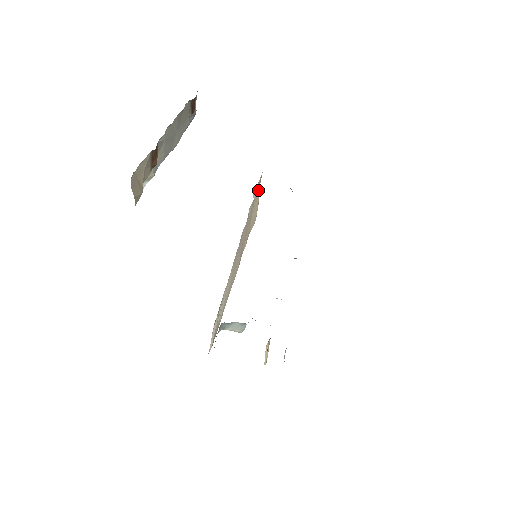
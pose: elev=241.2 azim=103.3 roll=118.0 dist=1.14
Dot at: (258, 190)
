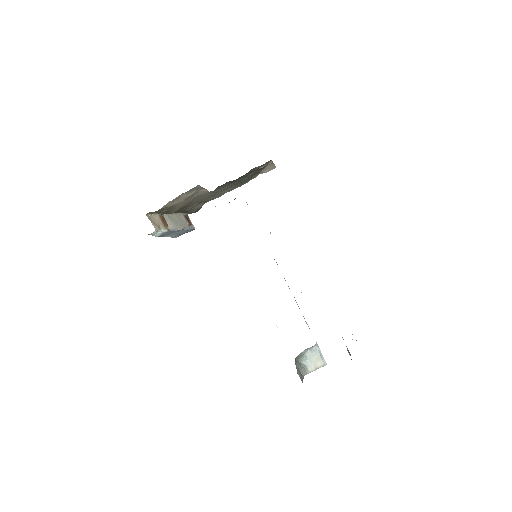
Dot at: occluded
